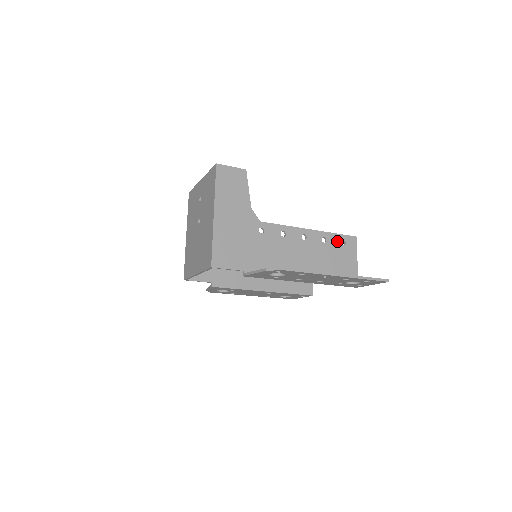
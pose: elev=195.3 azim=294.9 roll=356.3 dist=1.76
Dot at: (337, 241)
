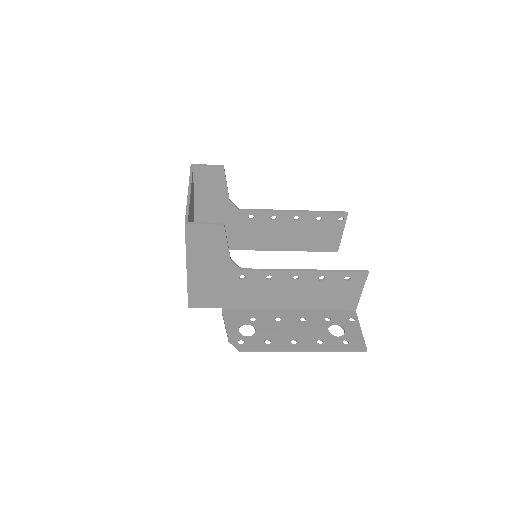
Dot at: (339, 278)
